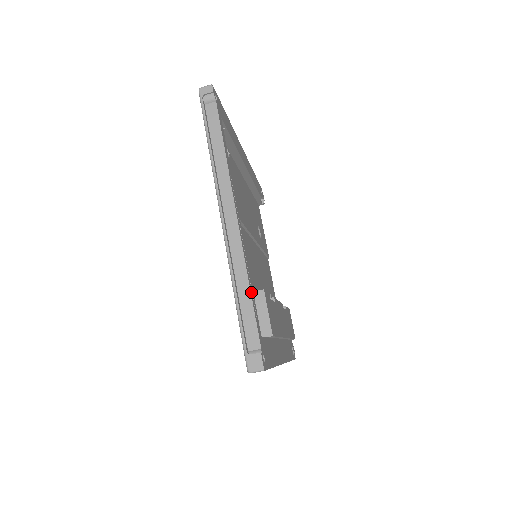
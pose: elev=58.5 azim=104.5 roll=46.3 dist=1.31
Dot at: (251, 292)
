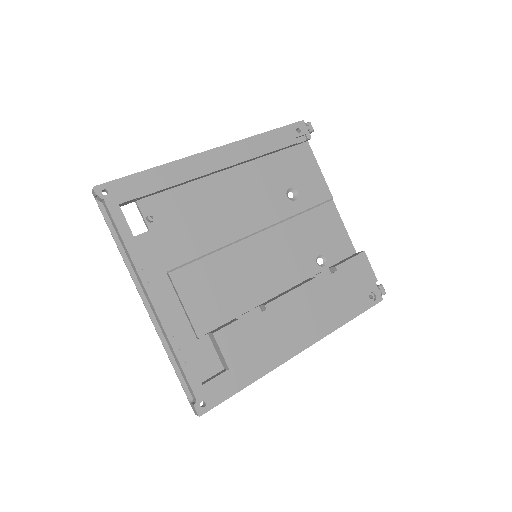
Dot at: (180, 357)
